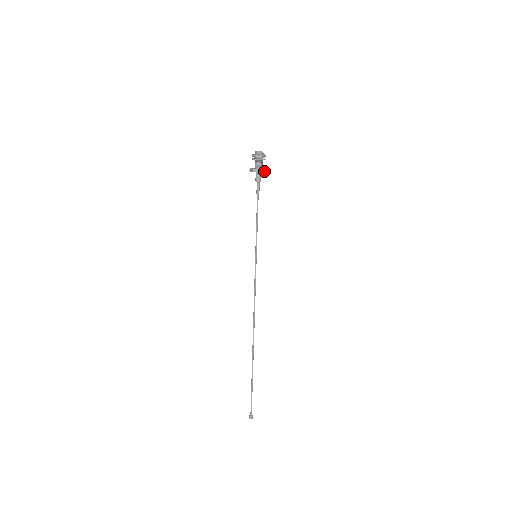
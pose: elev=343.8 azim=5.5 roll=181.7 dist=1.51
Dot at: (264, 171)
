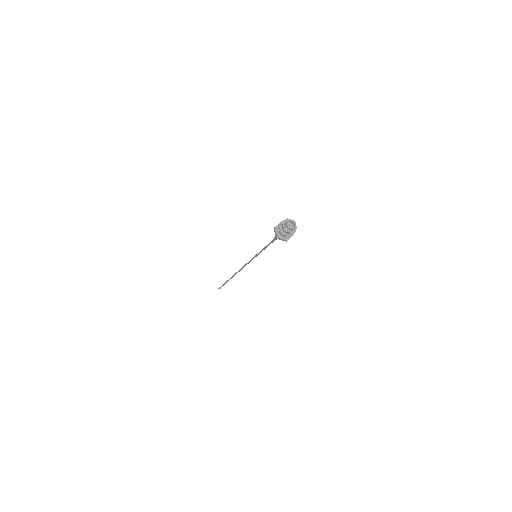
Dot at: occluded
